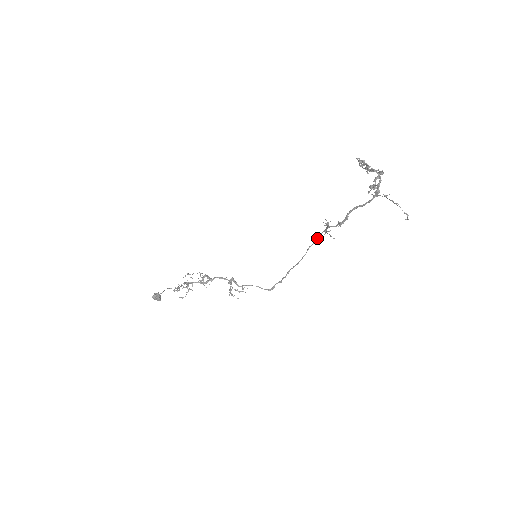
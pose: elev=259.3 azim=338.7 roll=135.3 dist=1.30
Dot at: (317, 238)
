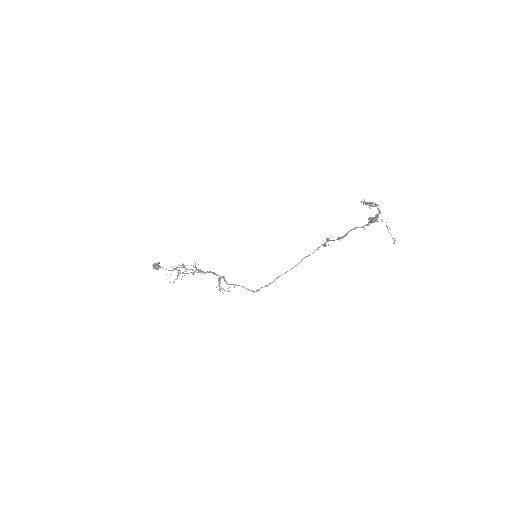
Dot at: occluded
